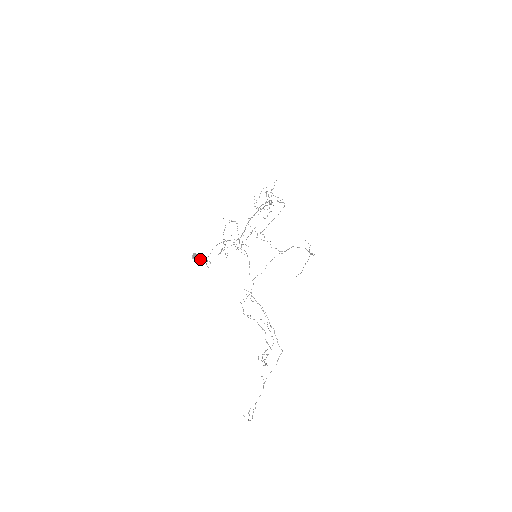
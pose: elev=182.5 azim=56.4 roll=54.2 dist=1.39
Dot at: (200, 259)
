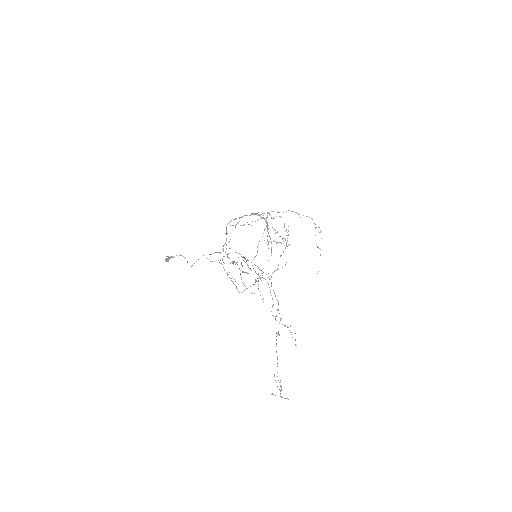
Dot at: occluded
